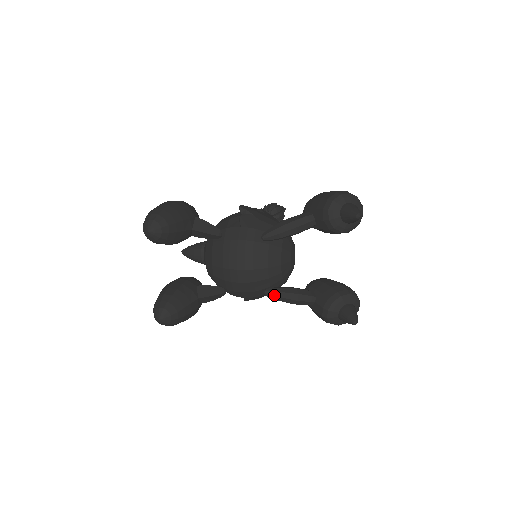
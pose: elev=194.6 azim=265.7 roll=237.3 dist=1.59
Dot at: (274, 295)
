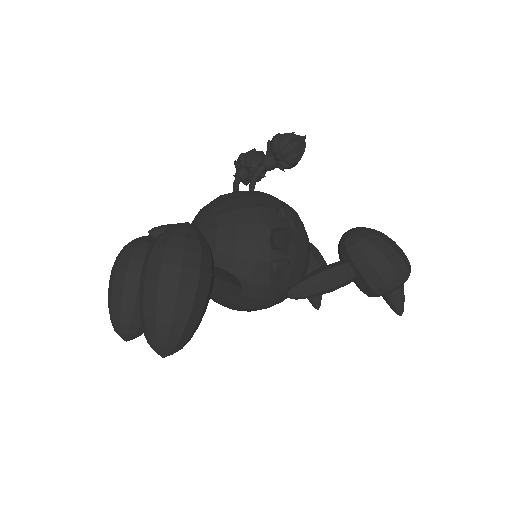
Dot at: occluded
